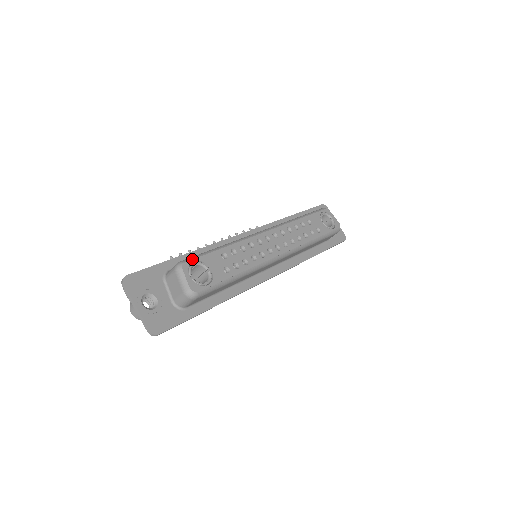
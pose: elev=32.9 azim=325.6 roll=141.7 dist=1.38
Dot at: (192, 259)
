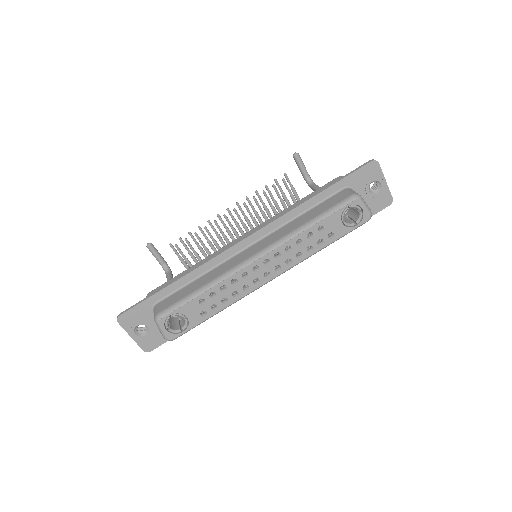
Dot at: (168, 314)
